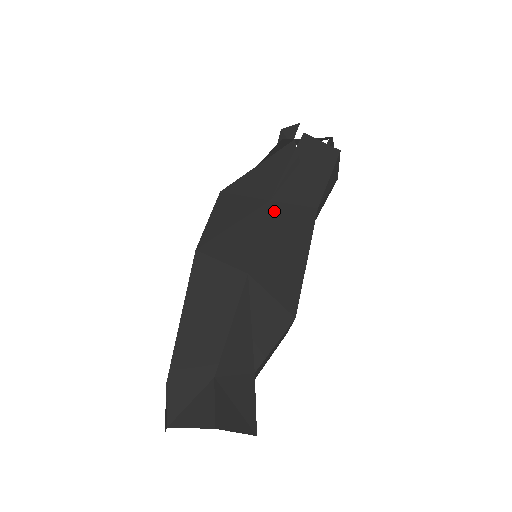
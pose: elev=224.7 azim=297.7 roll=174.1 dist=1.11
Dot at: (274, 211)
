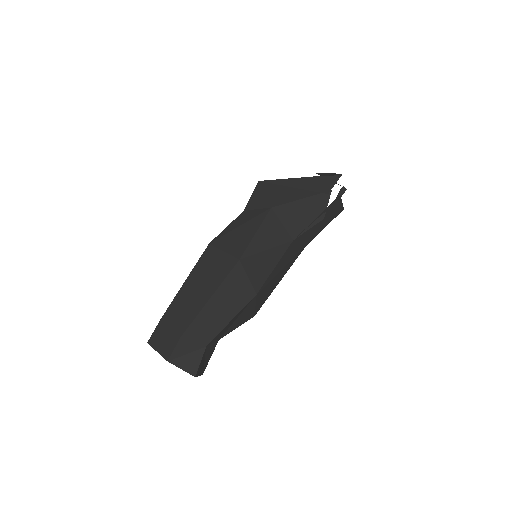
Dot at: (290, 248)
